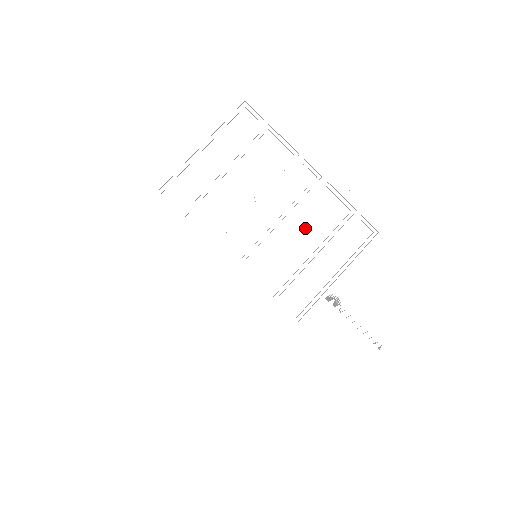
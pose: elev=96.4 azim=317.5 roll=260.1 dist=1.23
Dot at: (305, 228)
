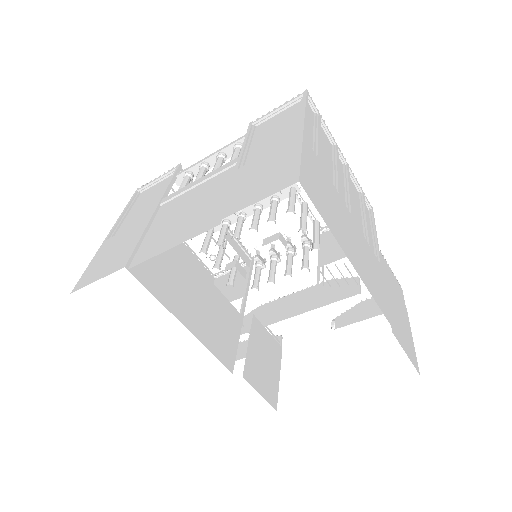
Dot at: (353, 198)
